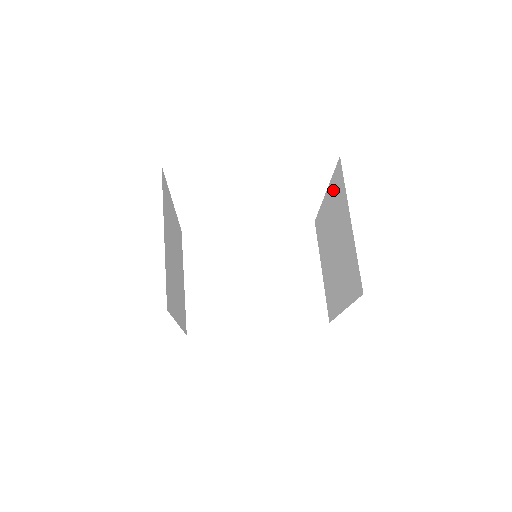
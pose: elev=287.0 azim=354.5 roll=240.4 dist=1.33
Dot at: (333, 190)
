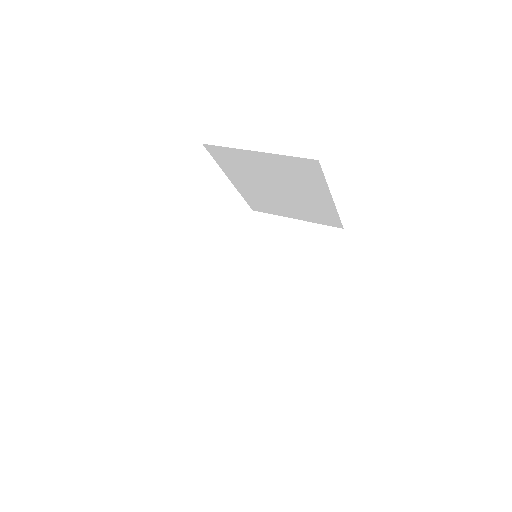
Dot at: (251, 242)
